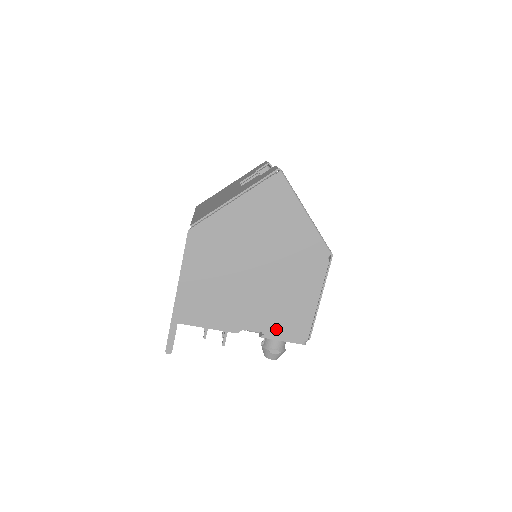
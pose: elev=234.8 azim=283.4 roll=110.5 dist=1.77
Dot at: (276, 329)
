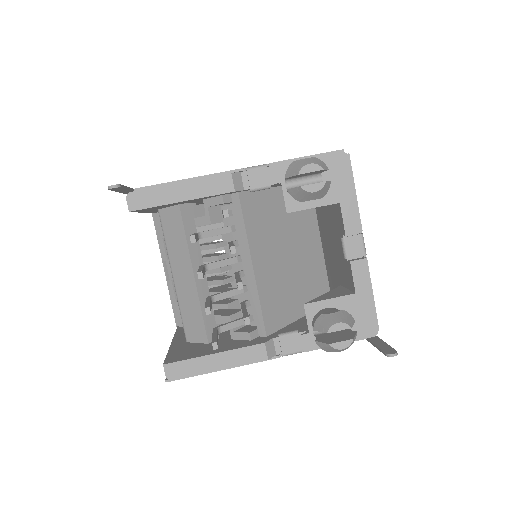
Dot at: occluded
